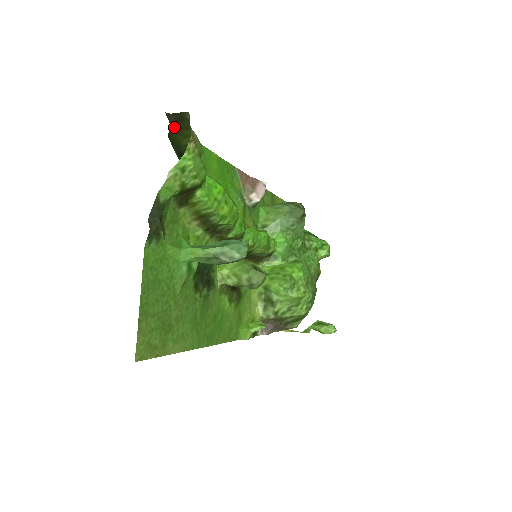
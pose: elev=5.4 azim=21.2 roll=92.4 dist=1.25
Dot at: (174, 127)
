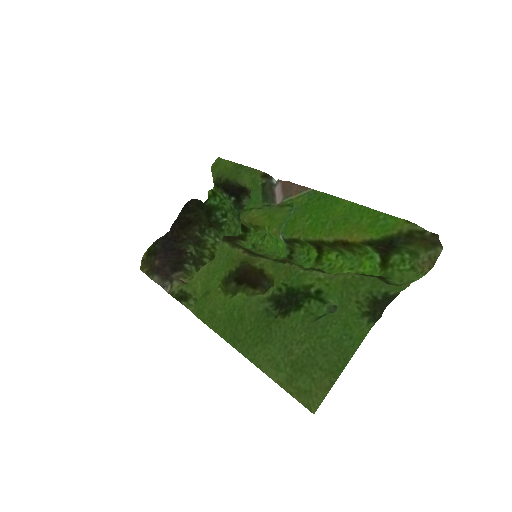
Dot at: (425, 240)
